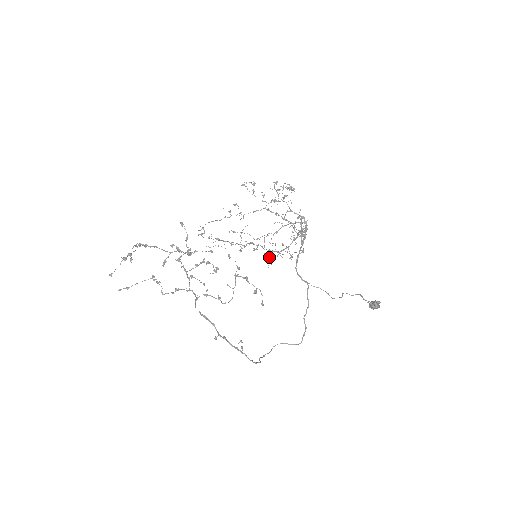
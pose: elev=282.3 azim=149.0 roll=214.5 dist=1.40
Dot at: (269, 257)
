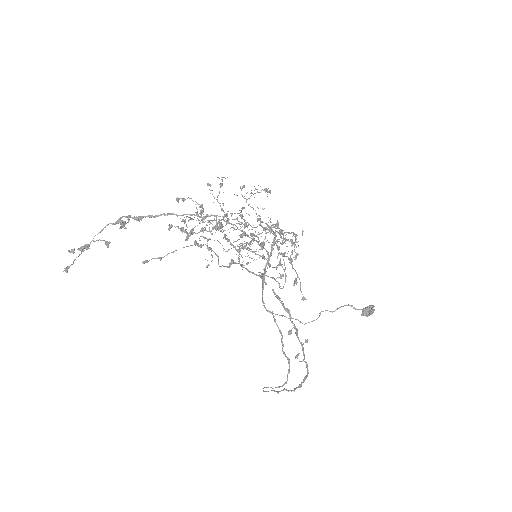
Dot at: (294, 244)
